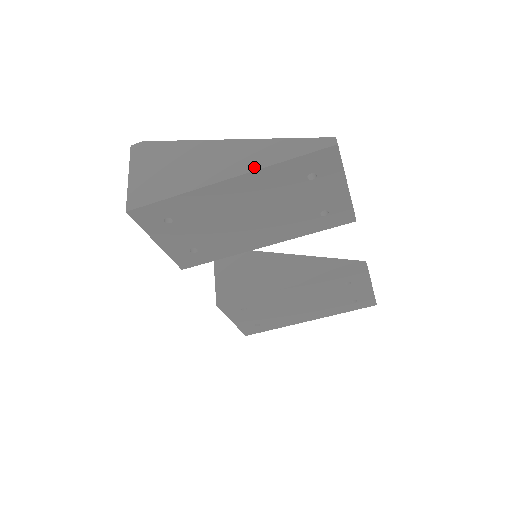
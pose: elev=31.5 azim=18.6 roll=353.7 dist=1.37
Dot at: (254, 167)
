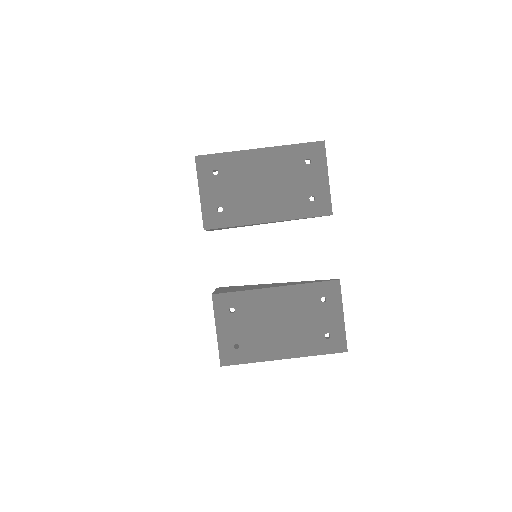
Dot at: (277, 146)
